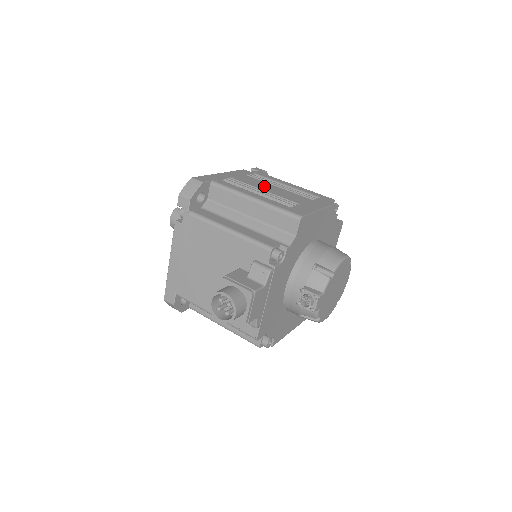
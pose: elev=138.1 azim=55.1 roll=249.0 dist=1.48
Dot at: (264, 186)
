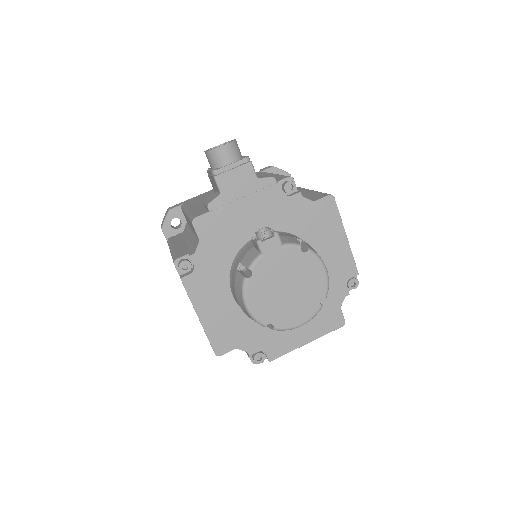
Dot at: occluded
